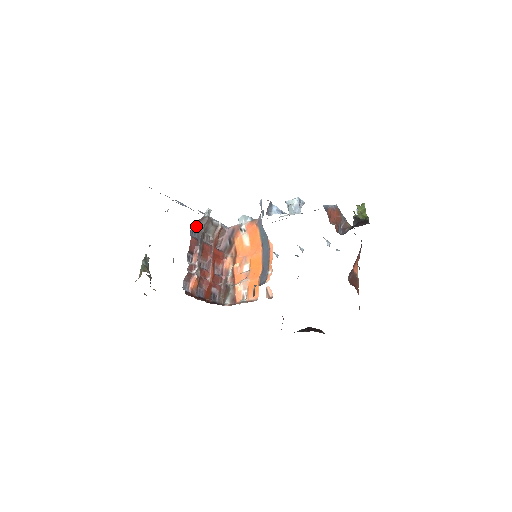
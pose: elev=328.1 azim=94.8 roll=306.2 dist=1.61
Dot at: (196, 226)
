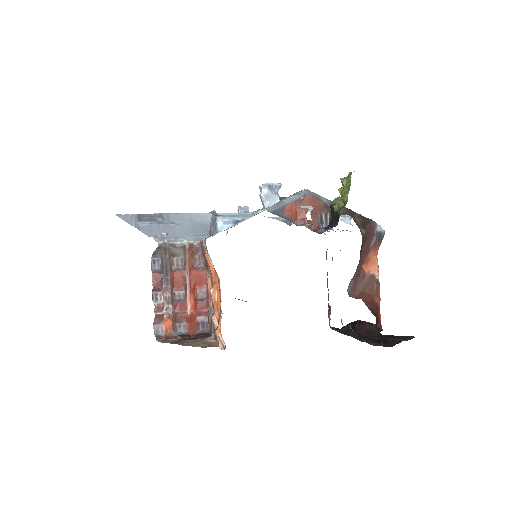
Dot at: (157, 256)
